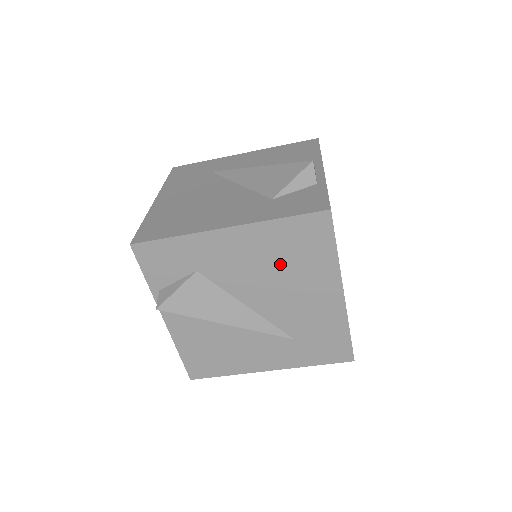
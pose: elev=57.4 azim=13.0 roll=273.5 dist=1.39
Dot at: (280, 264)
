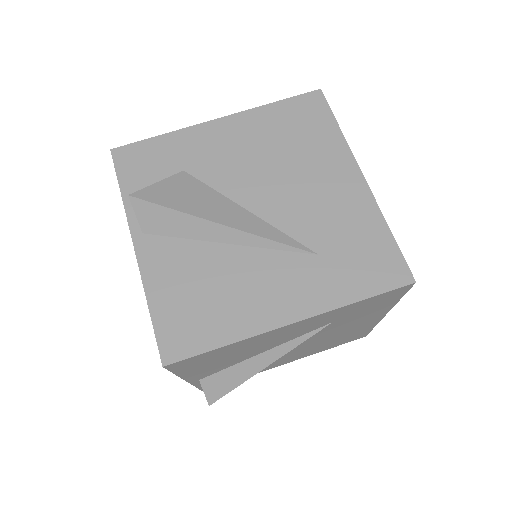
Dot at: (280, 150)
